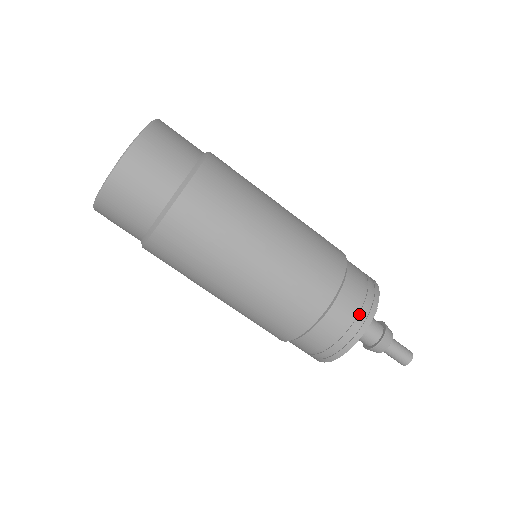
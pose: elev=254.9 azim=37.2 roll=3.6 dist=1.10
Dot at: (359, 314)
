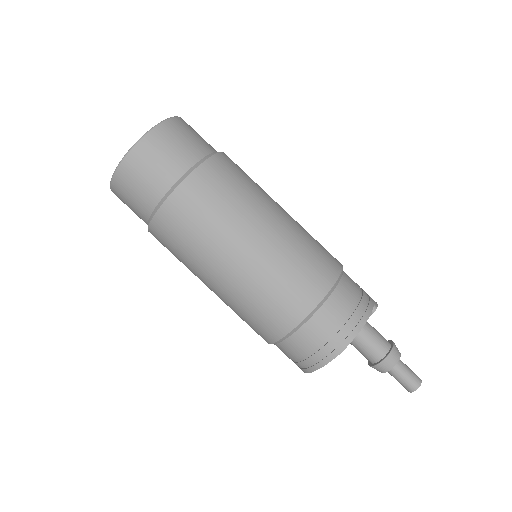
Dot at: (323, 347)
